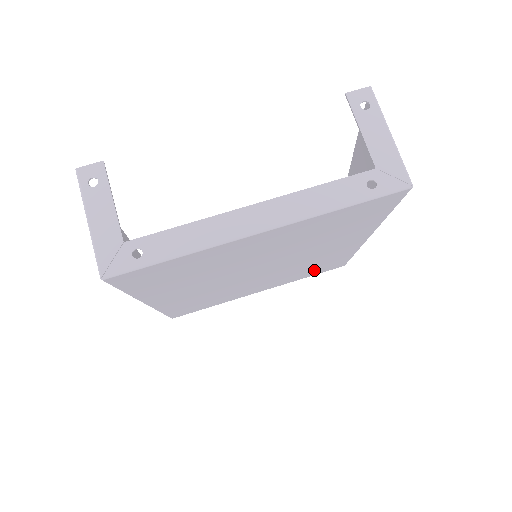
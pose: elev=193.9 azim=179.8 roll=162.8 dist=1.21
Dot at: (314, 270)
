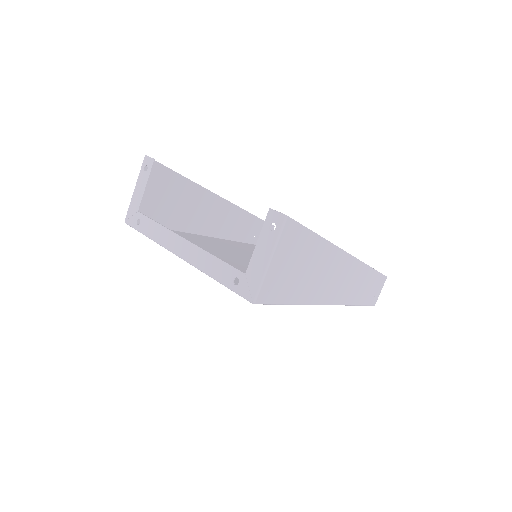
Dot at: occluded
